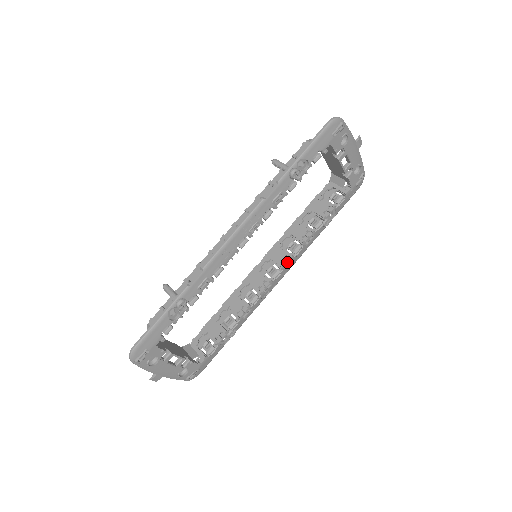
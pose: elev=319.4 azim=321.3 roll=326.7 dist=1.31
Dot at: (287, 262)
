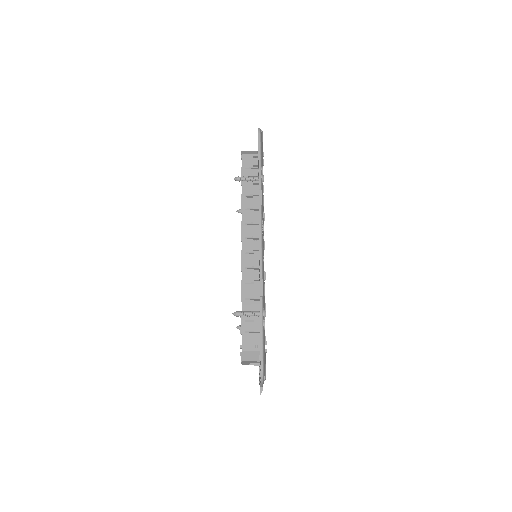
Dot at: occluded
